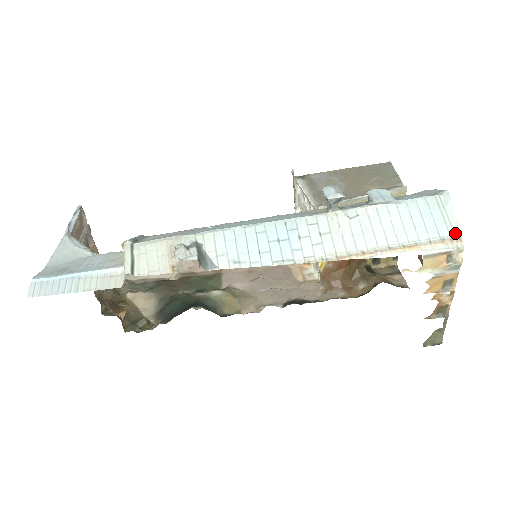
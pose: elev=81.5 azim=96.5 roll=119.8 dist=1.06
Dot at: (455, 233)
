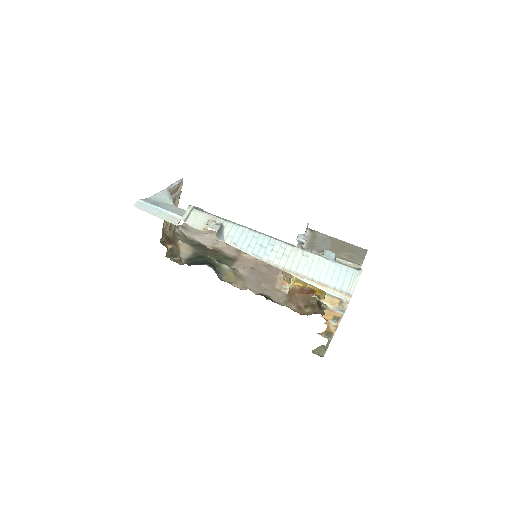
Dot at: (350, 292)
